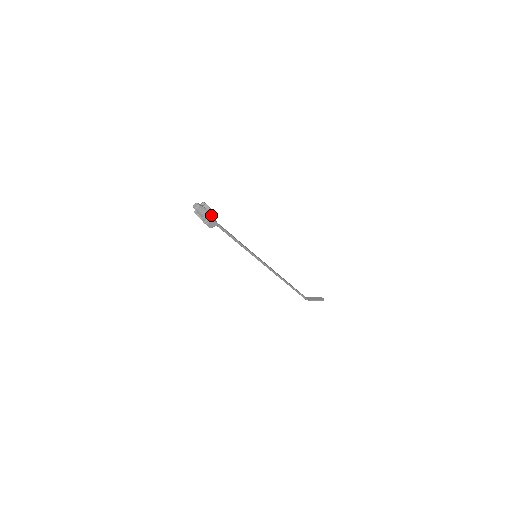
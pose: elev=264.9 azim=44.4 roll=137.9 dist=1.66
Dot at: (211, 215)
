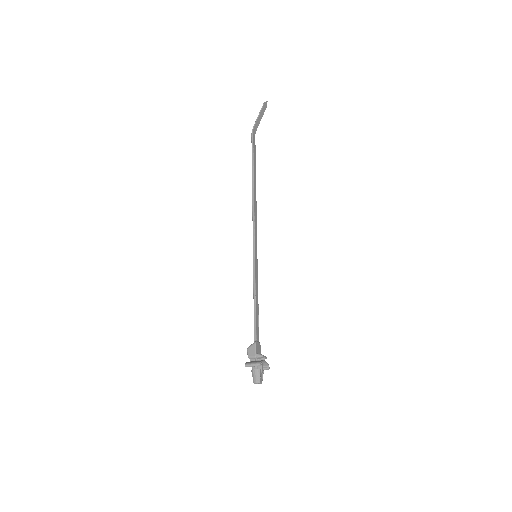
Dot at: occluded
